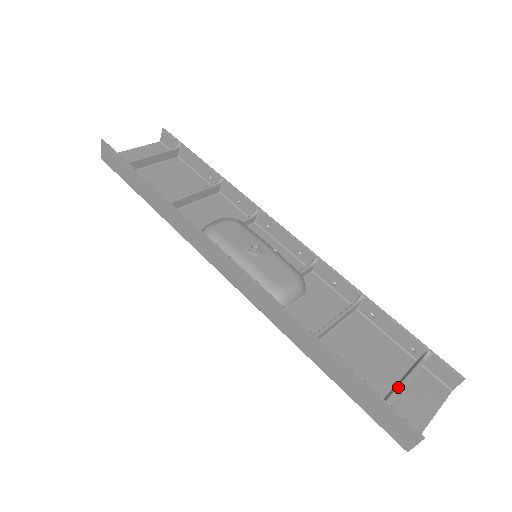
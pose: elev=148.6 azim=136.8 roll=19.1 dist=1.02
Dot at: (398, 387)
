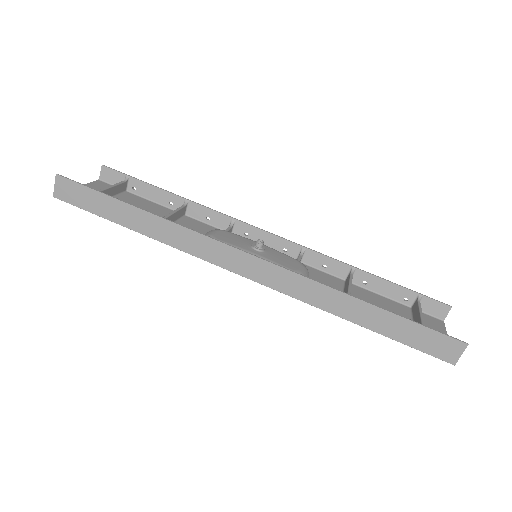
Dot at: (422, 321)
